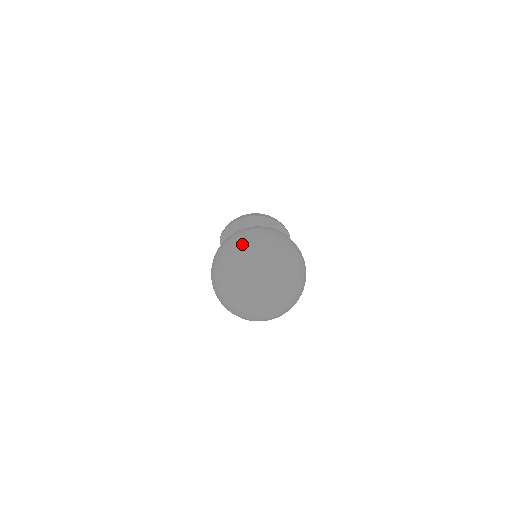
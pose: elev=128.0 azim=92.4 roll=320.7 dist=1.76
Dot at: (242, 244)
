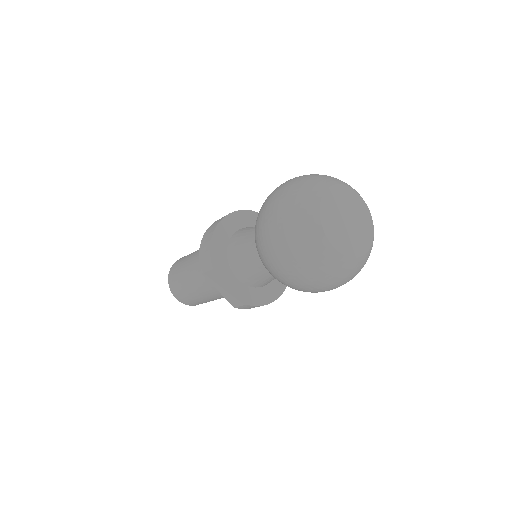
Dot at: (299, 201)
